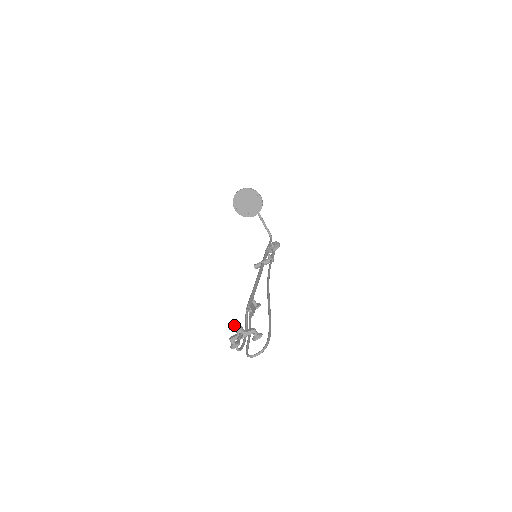
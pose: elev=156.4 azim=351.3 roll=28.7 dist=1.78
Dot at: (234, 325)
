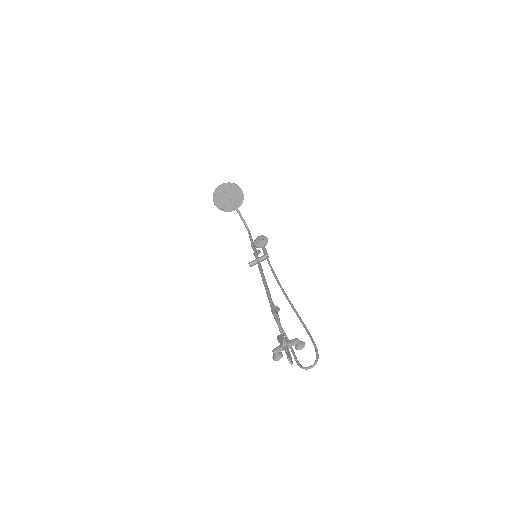
Dot at: (282, 340)
